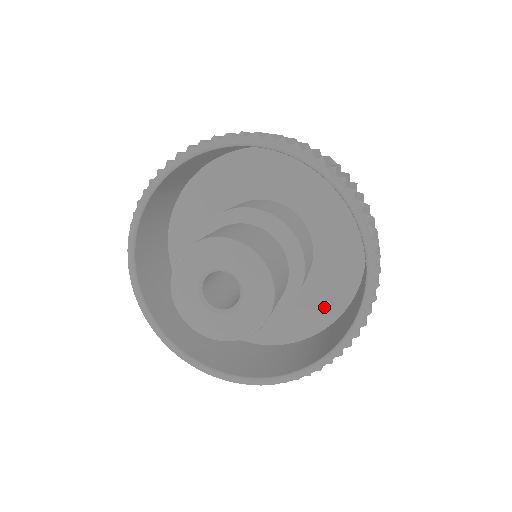
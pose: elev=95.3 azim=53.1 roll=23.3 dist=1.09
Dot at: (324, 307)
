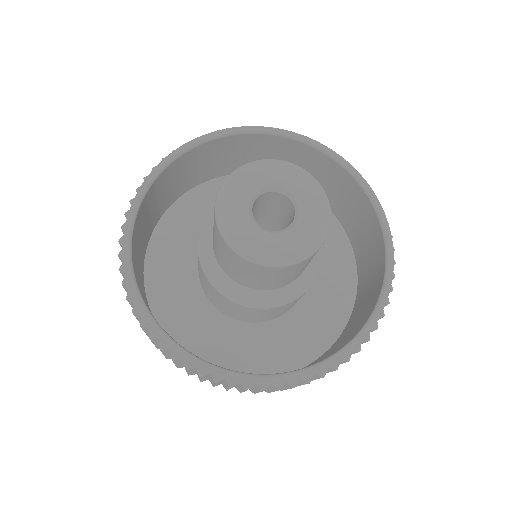
Dot at: (336, 253)
